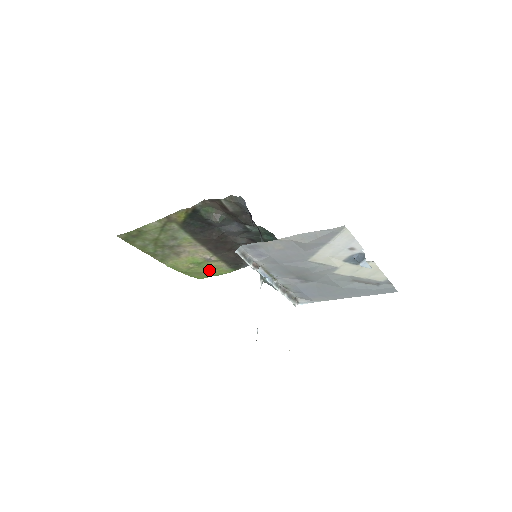
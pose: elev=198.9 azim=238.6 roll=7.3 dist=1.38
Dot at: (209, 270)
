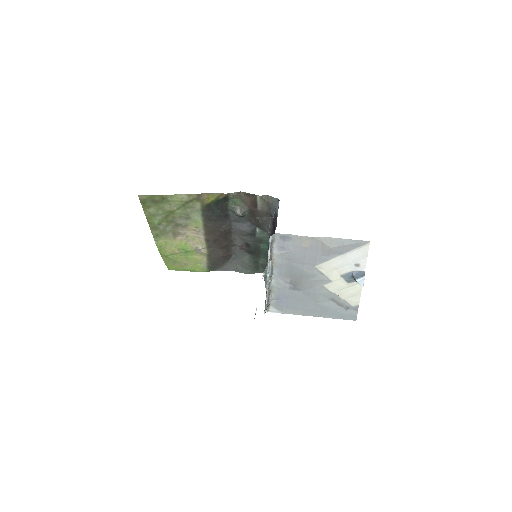
Dot at: (188, 262)
